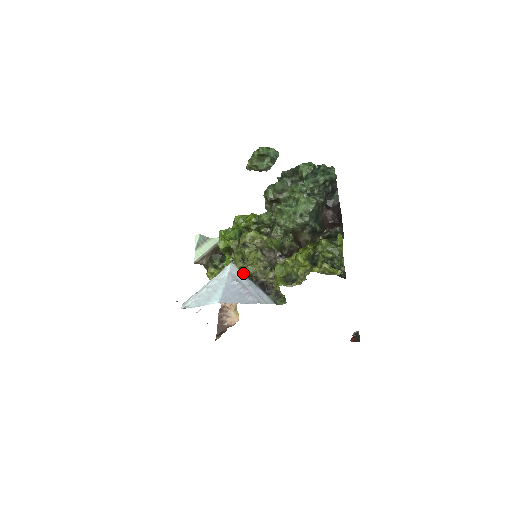
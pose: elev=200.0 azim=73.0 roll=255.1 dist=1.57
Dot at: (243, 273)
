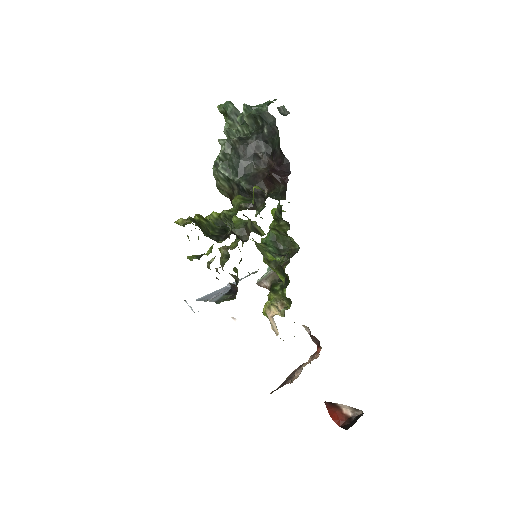
Dot at: occluded
